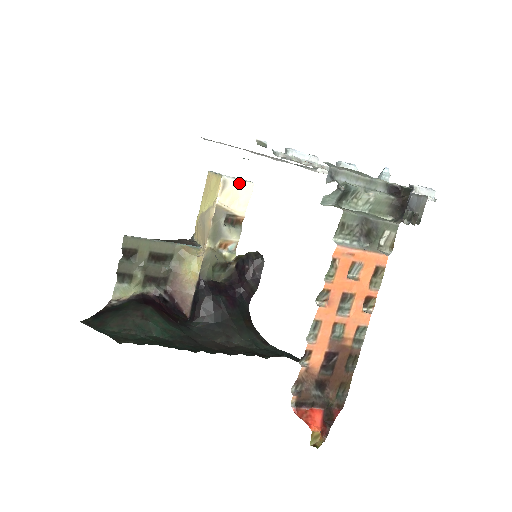
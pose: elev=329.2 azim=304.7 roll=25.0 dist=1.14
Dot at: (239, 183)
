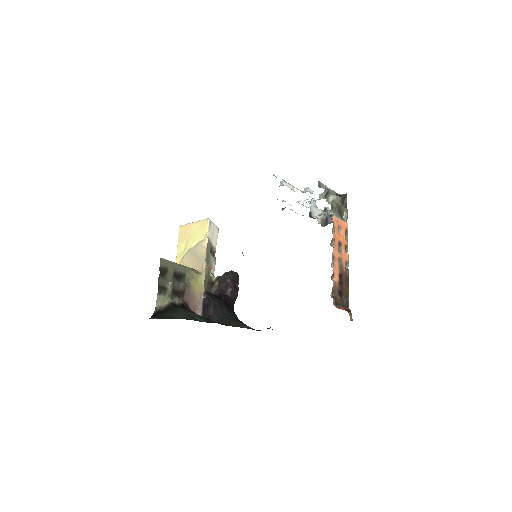
Dot at: (214, 225)
